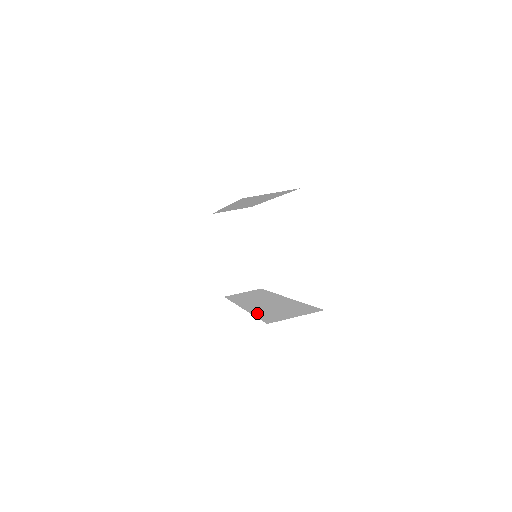
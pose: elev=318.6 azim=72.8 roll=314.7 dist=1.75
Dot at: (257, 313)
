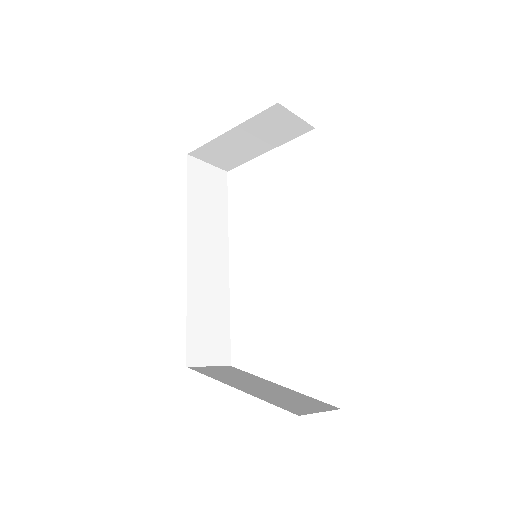
Dot at: occluded
